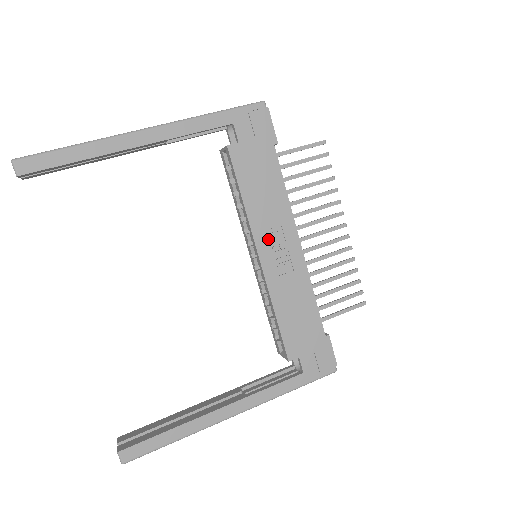
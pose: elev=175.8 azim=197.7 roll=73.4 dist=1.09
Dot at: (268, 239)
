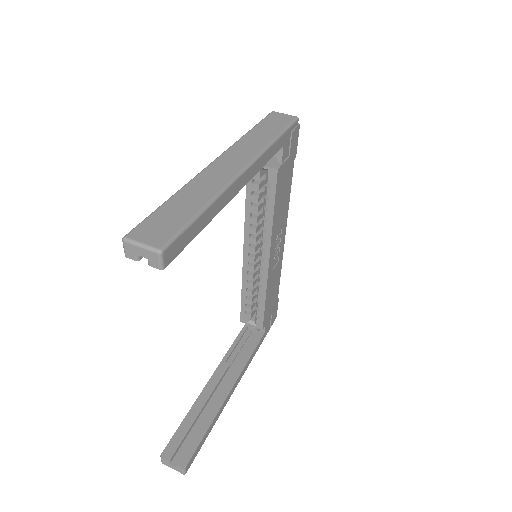
Dot at: (275, 244)
